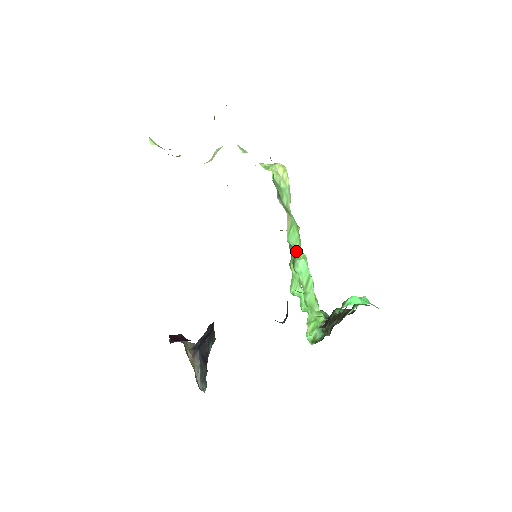
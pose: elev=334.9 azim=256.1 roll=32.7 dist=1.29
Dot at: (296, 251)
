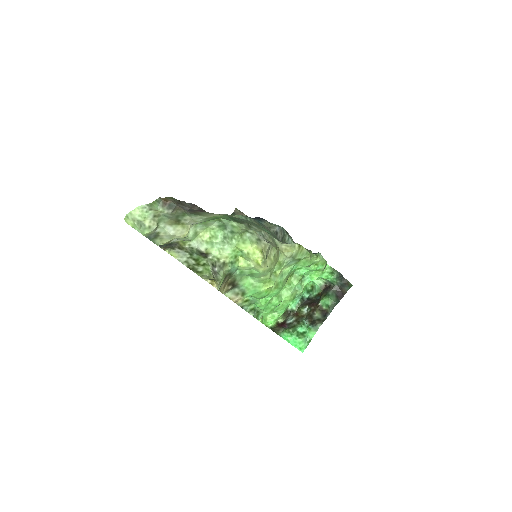
Dot at: (256, 300)
